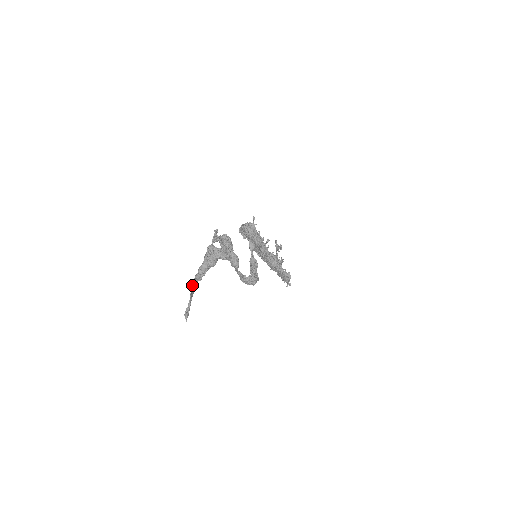
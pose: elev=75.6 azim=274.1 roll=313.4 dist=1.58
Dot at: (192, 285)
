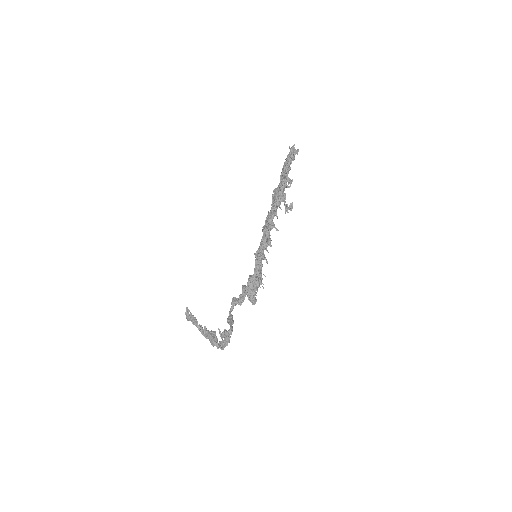
Dot at: (196, 324)
